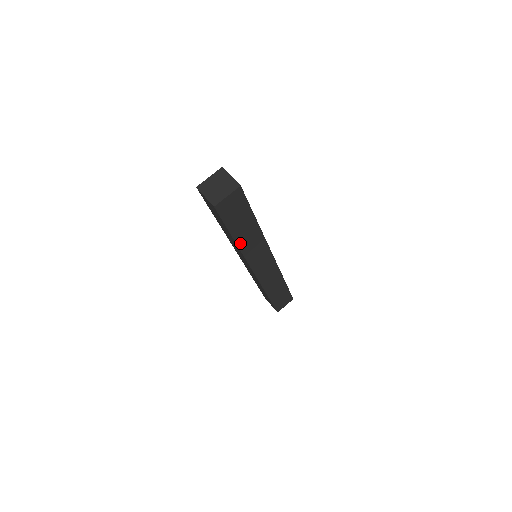
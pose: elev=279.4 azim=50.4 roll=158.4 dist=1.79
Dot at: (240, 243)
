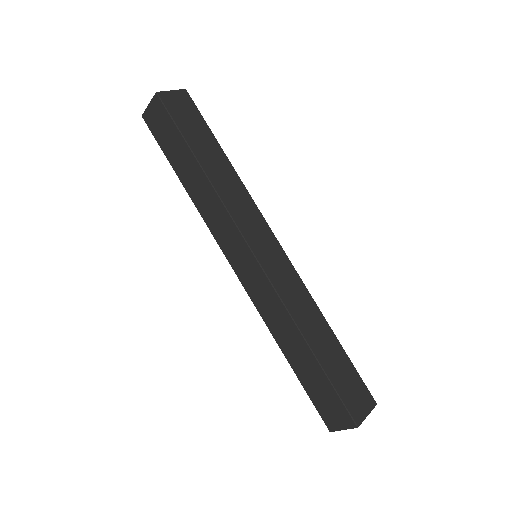
Dot at: (210, 175)
